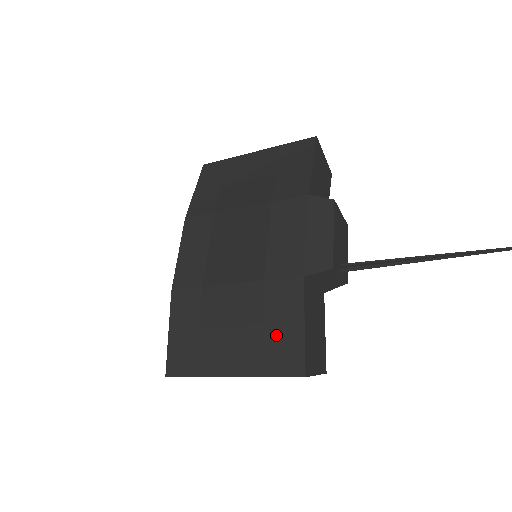
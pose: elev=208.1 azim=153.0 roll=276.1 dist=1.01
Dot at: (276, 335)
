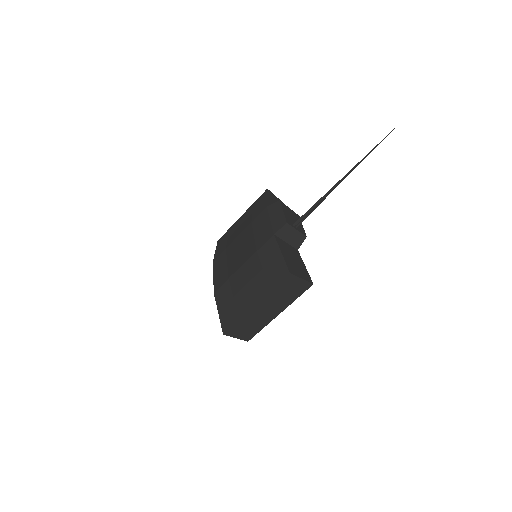
Dot at: (270, 268)
